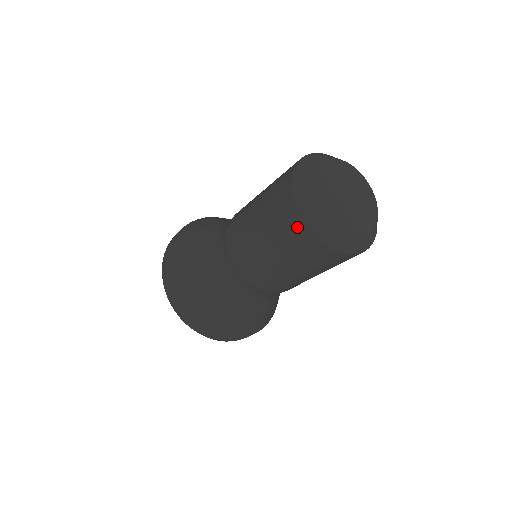
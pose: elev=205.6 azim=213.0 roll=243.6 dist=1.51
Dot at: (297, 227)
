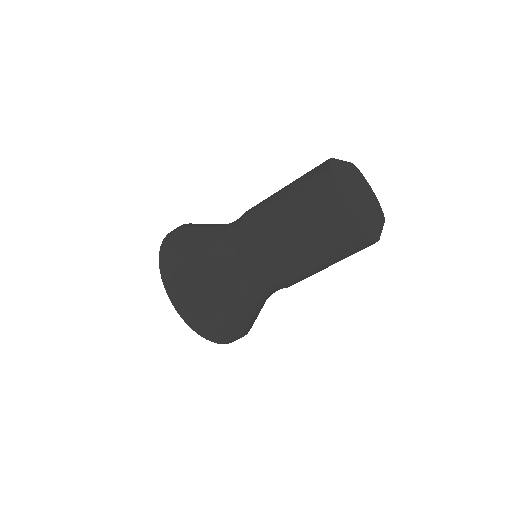
Dot at: (324, 186)
